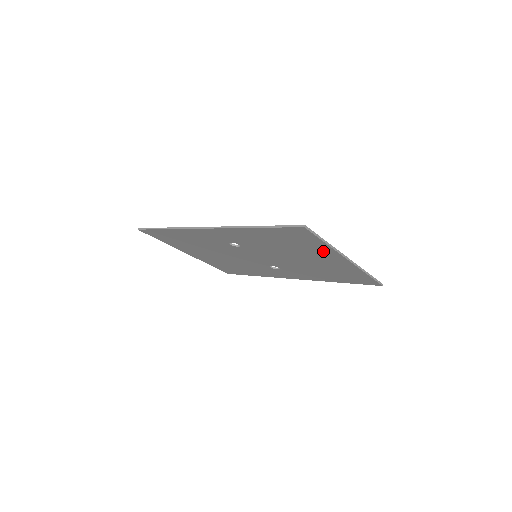
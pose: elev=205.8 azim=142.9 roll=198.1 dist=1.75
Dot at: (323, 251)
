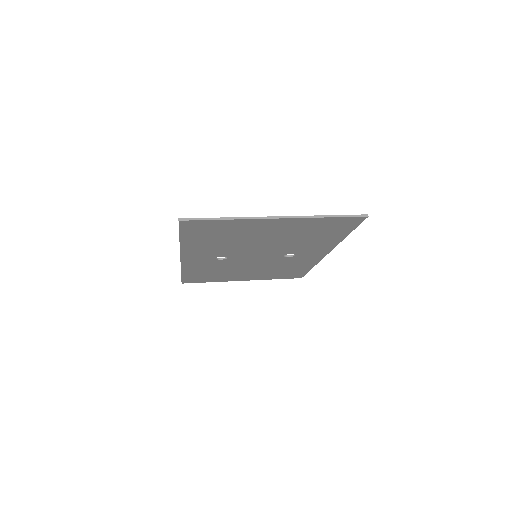
Dot at: (246, 225)
